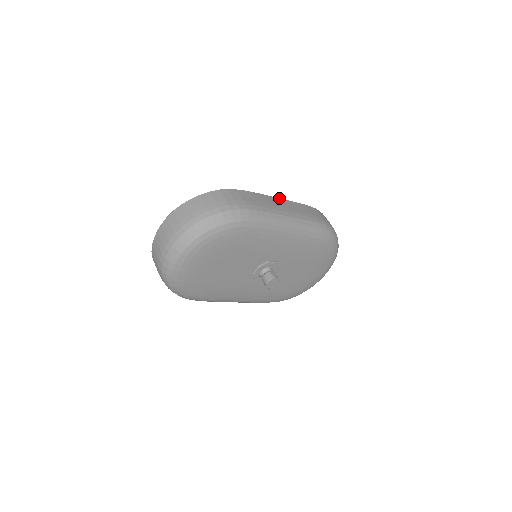
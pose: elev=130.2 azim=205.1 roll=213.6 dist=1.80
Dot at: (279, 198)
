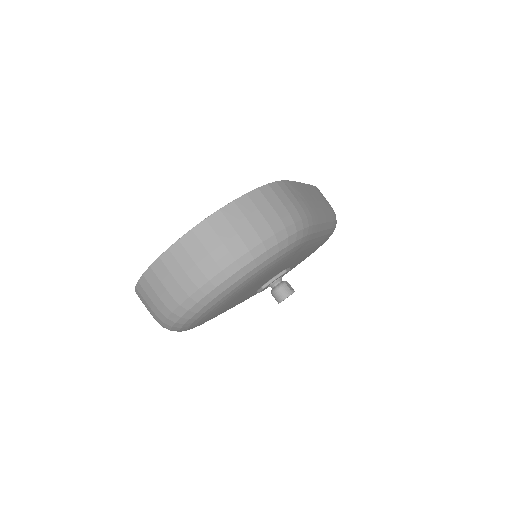
Dot at: (304, 183)
